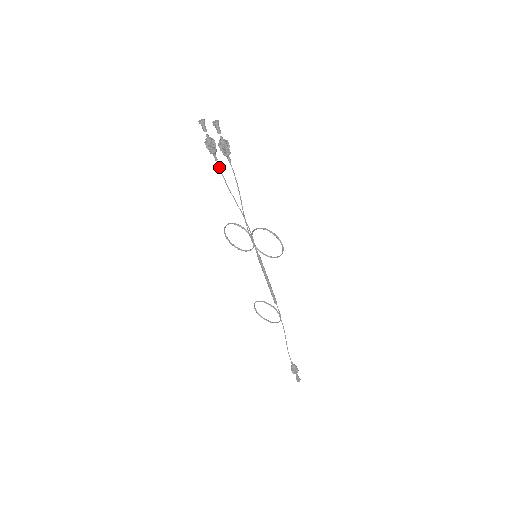
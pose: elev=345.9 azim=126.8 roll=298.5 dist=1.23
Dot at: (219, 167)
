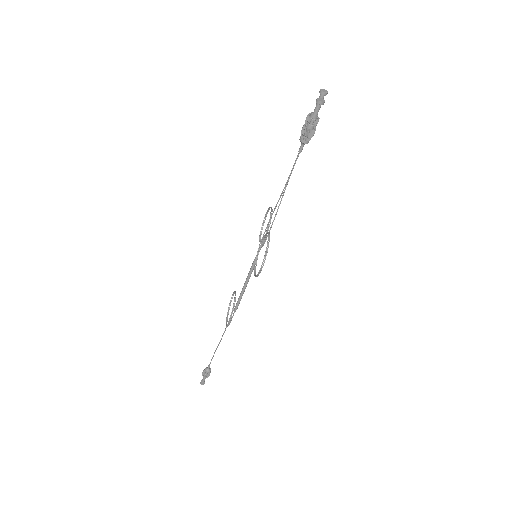
Dot at: occluded
